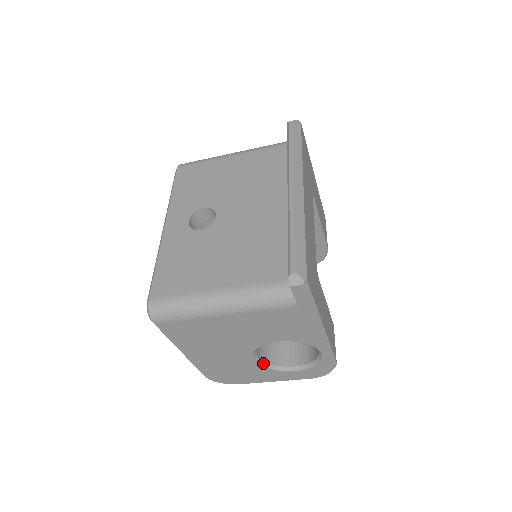
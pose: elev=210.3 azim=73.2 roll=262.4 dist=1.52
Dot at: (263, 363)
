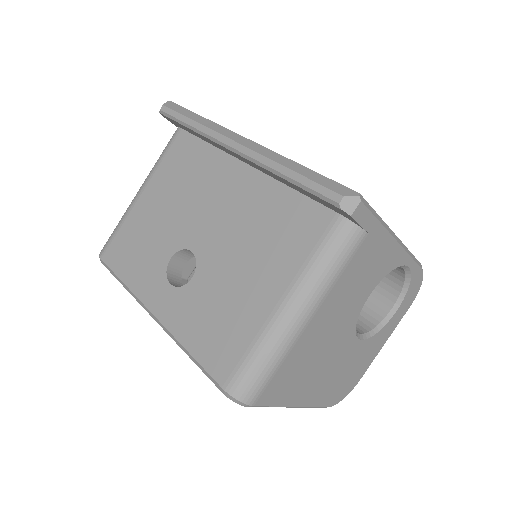
Dot at: (367, 335)
